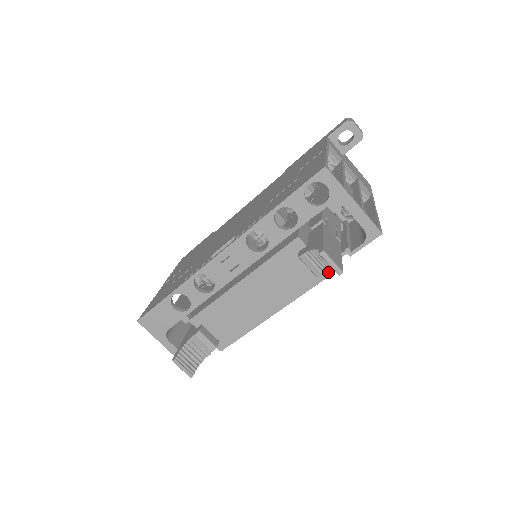
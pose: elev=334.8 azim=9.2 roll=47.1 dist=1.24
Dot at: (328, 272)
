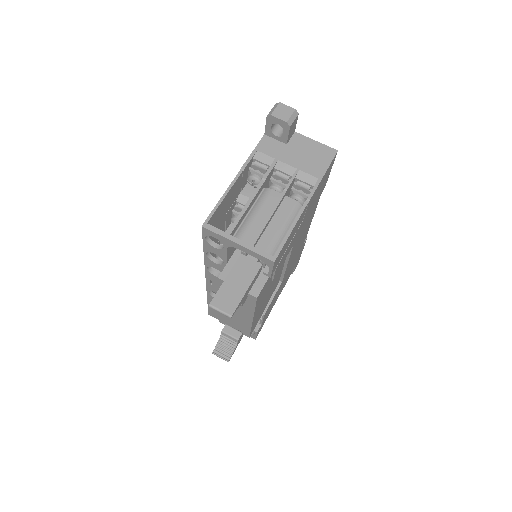
Dot at: (254, 297)
